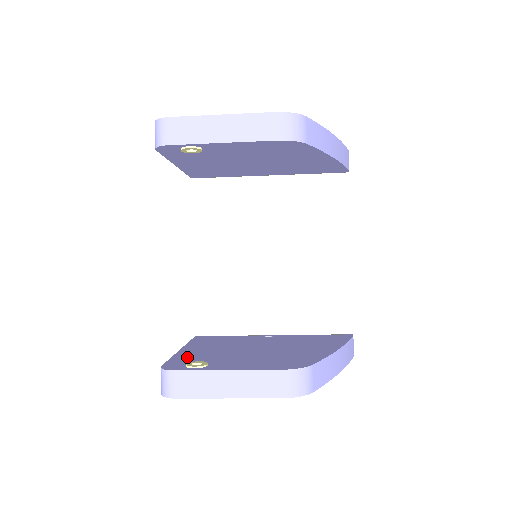
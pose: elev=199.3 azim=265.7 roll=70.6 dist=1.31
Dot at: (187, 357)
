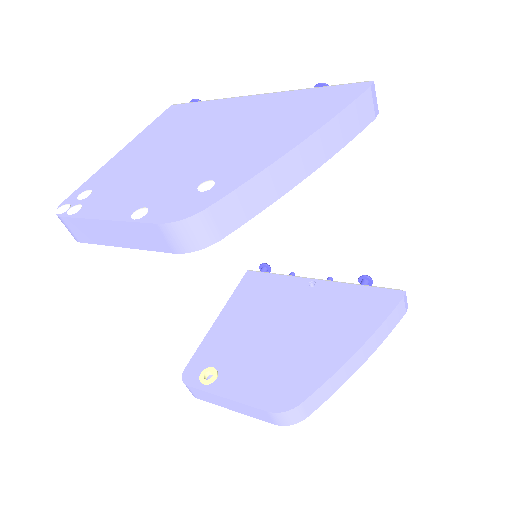
Dot at: (212, 347)
